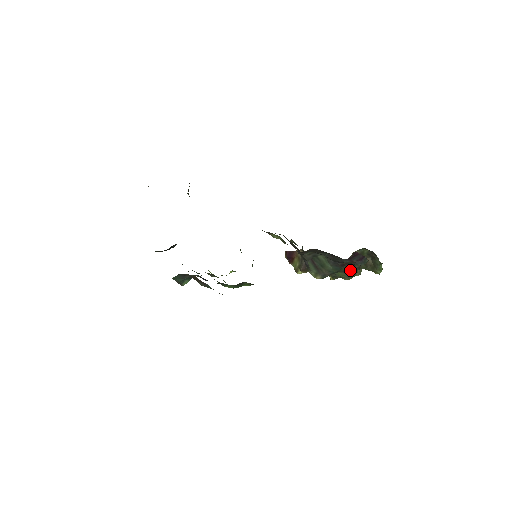
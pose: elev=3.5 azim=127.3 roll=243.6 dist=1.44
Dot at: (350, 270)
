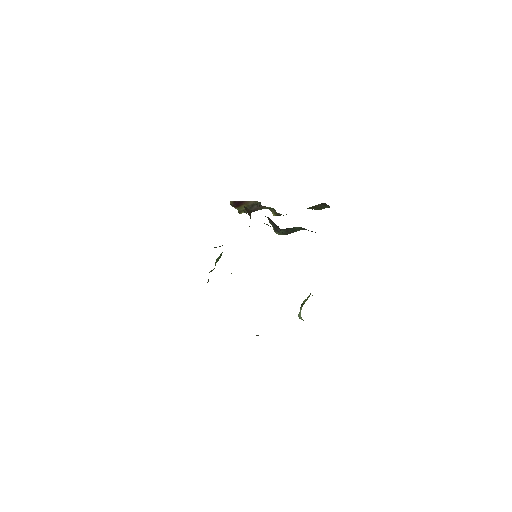
Dot at: occluded
